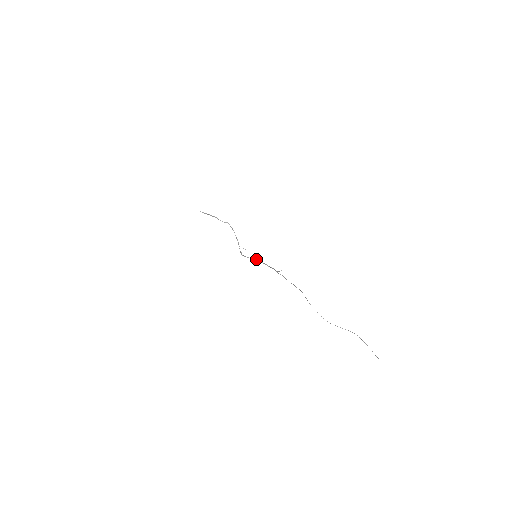
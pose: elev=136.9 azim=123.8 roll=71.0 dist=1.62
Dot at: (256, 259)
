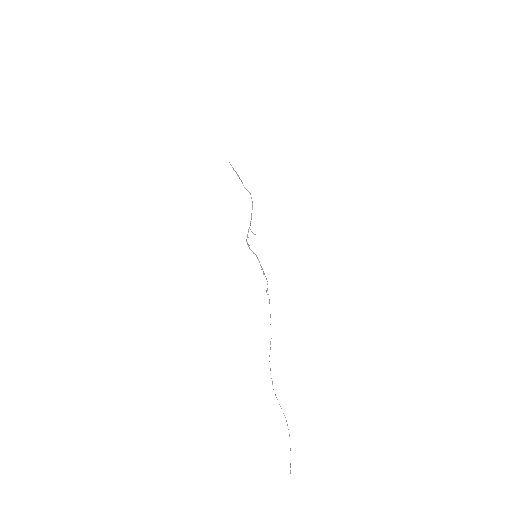
Dot at: (257, 257)
